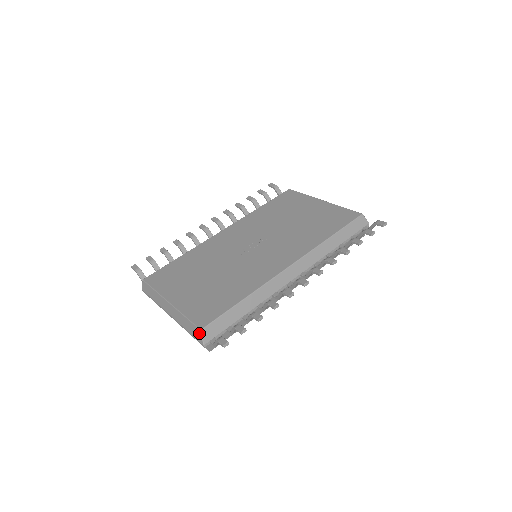
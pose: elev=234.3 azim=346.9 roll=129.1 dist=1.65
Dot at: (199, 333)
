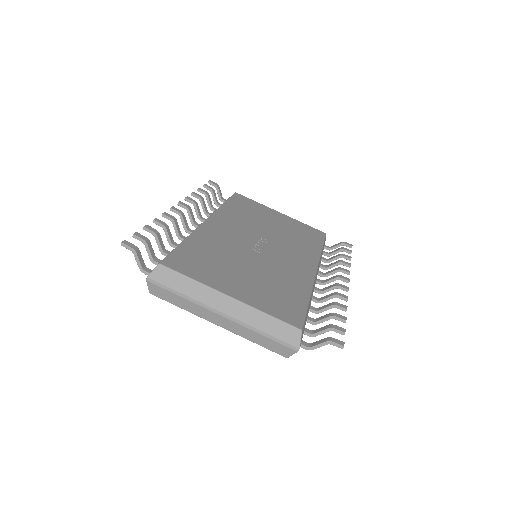
Dot at: (297, 334)
